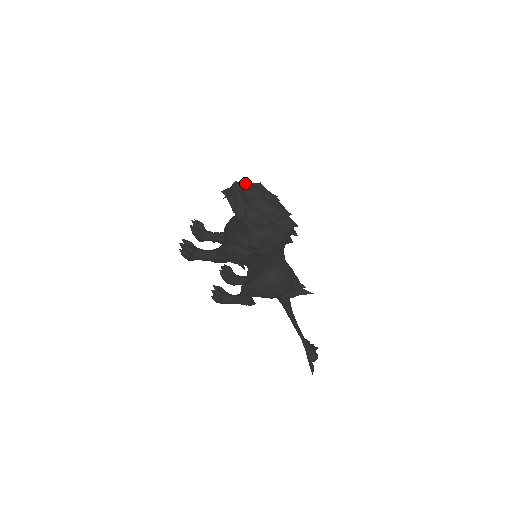
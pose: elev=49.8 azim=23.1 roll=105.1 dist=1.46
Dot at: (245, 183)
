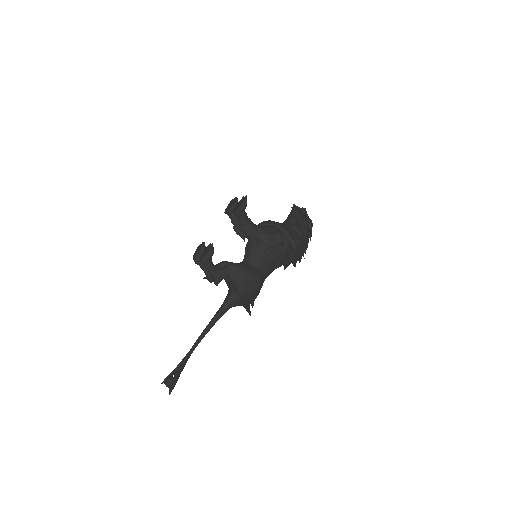
Dot at: occluded
